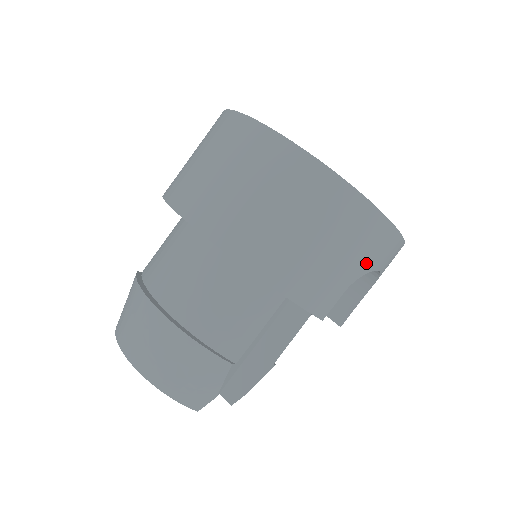
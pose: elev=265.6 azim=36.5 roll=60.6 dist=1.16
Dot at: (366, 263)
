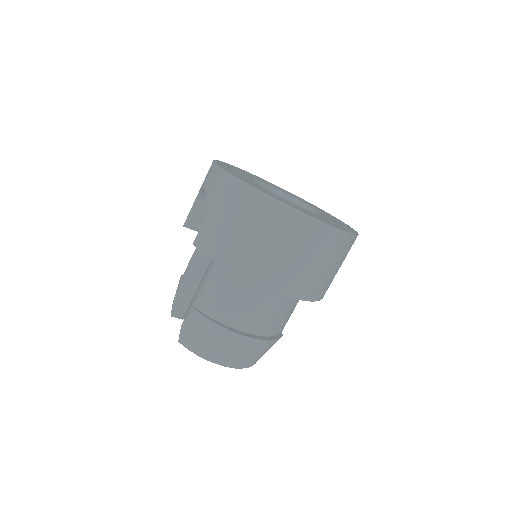
Dot at: occluded
